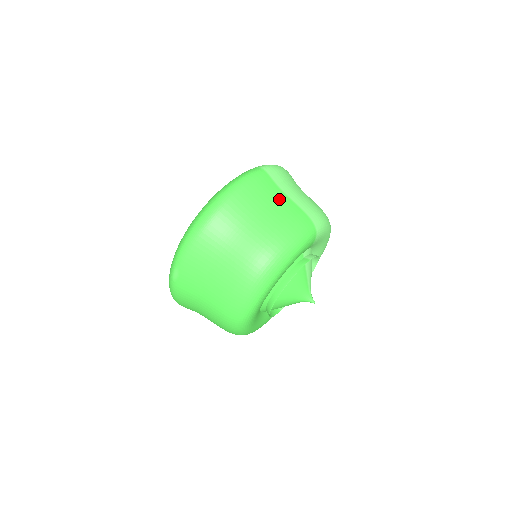
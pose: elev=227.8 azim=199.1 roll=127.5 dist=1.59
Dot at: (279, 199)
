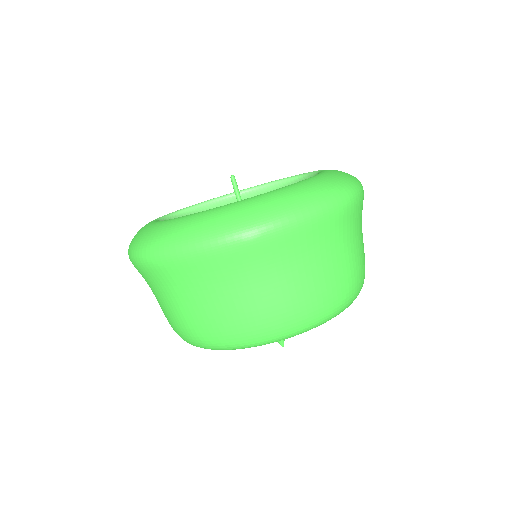
Dot at: occluded
